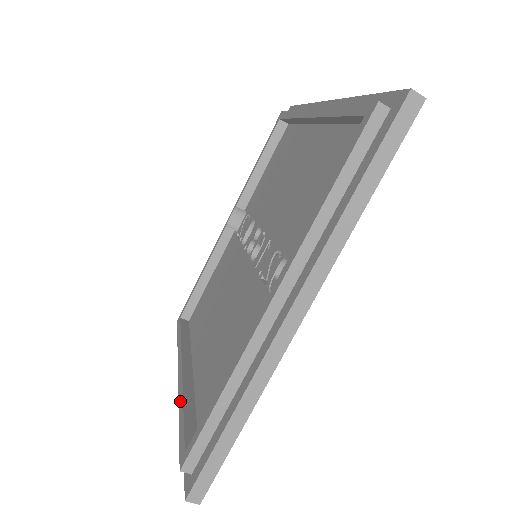
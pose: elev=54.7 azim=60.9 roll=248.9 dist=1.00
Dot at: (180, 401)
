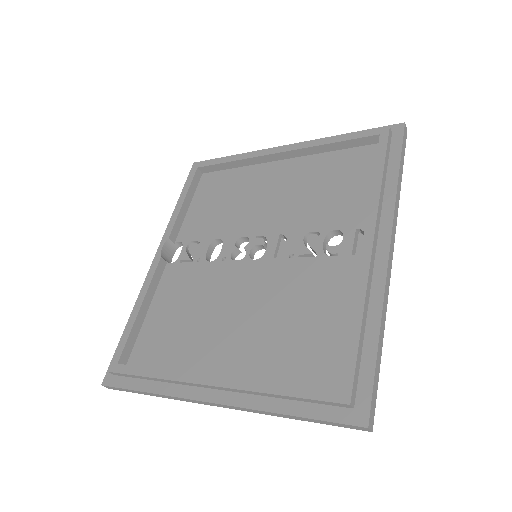
Dot at: (257, 387)
